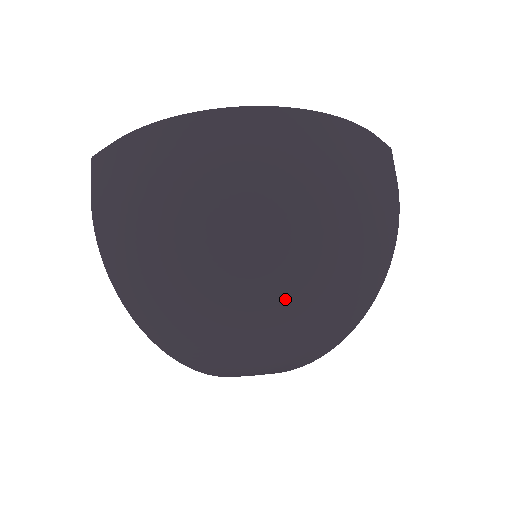
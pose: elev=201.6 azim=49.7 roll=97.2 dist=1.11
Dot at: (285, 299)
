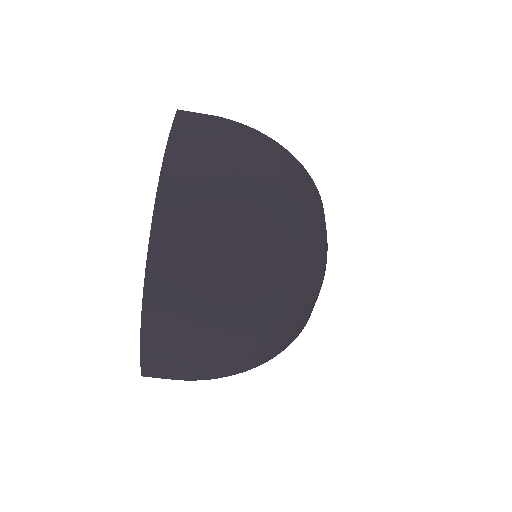
Dot at: (283, 289)
